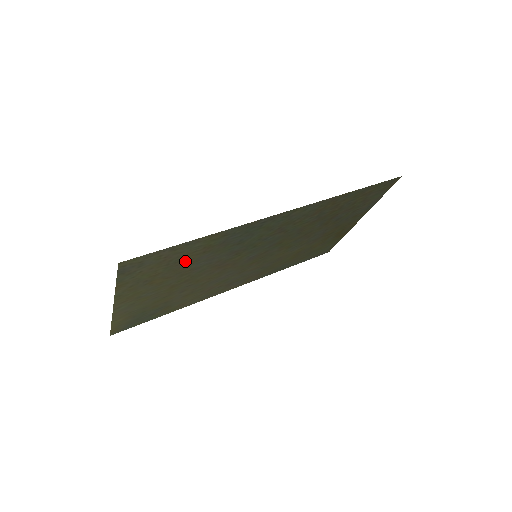
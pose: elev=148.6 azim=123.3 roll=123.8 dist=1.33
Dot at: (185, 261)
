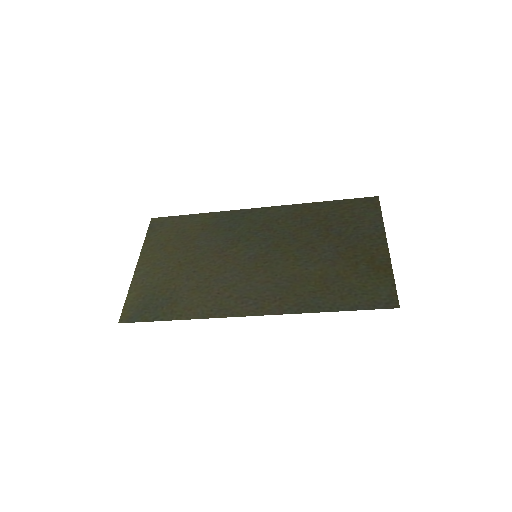
Dot at: (189, 234)
